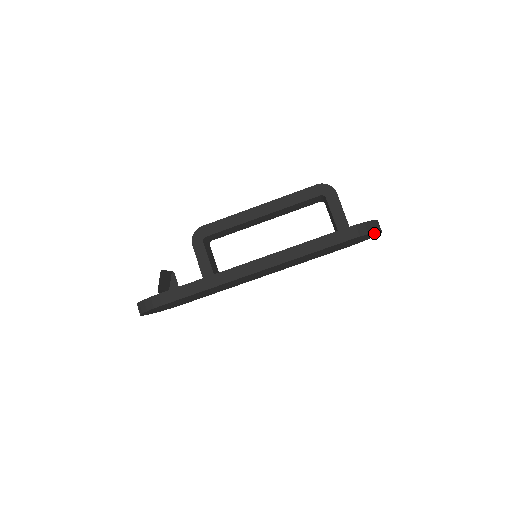
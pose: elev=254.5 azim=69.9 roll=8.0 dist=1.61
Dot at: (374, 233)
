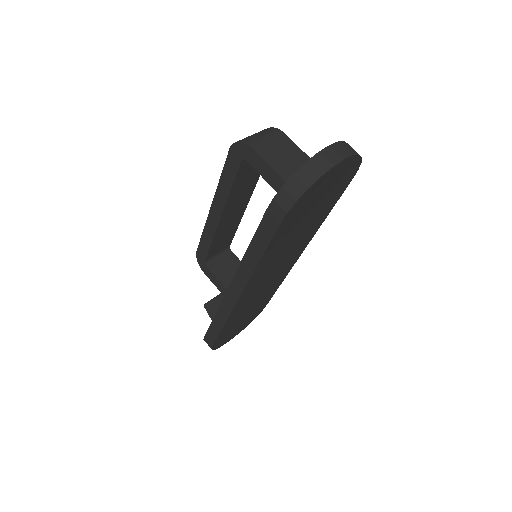
Dot at: (320, 180)
